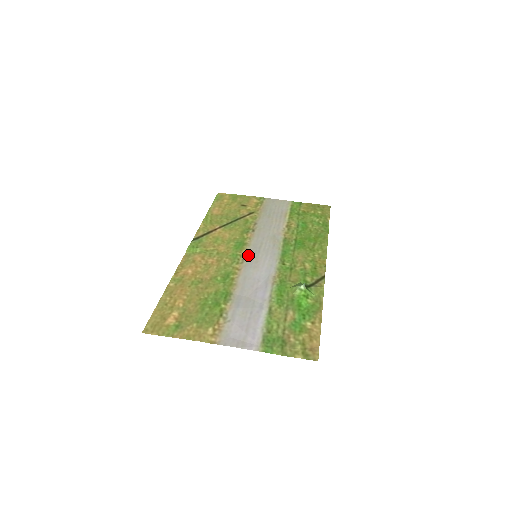
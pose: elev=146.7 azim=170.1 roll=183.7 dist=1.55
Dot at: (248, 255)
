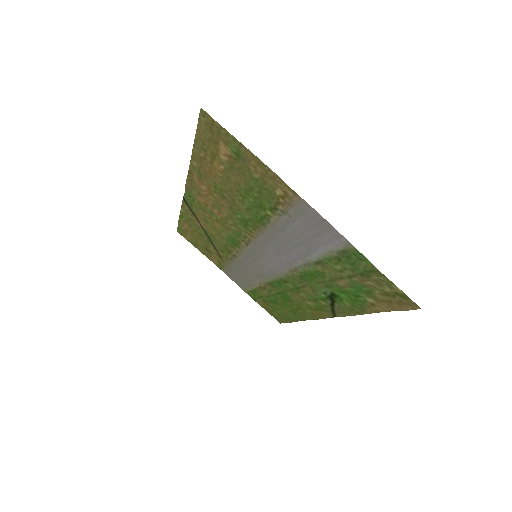
Dot at: (250, 247)
